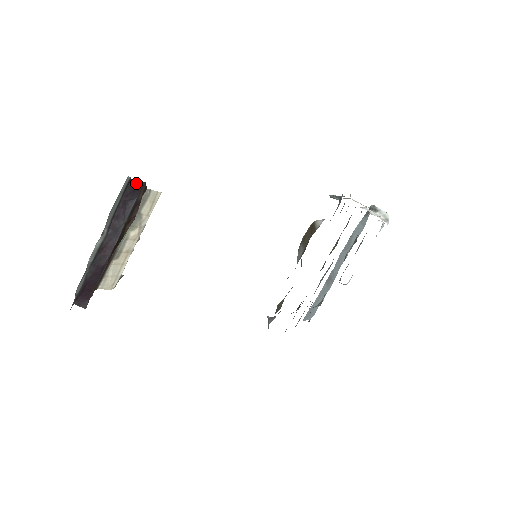
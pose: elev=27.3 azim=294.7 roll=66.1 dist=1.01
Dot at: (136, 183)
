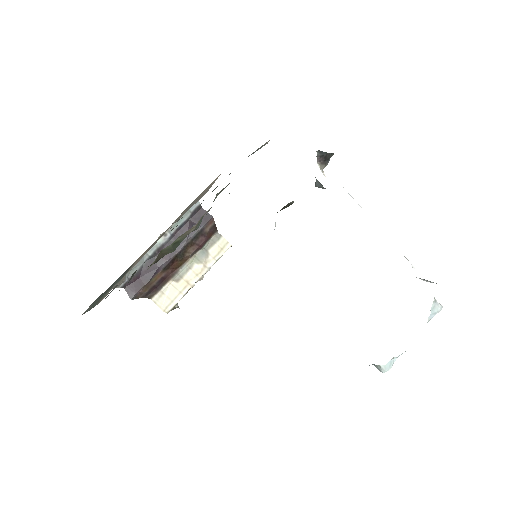
Dot at: occluded
